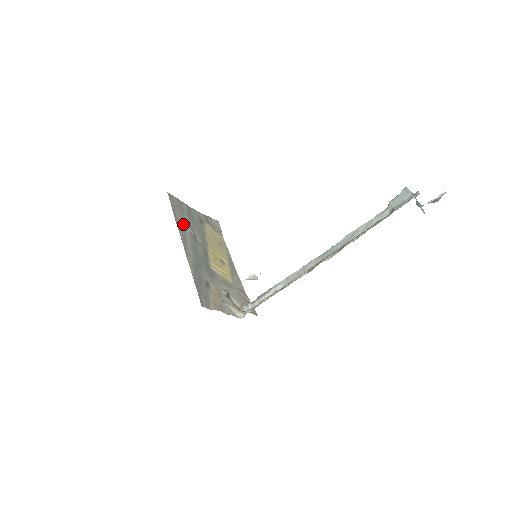
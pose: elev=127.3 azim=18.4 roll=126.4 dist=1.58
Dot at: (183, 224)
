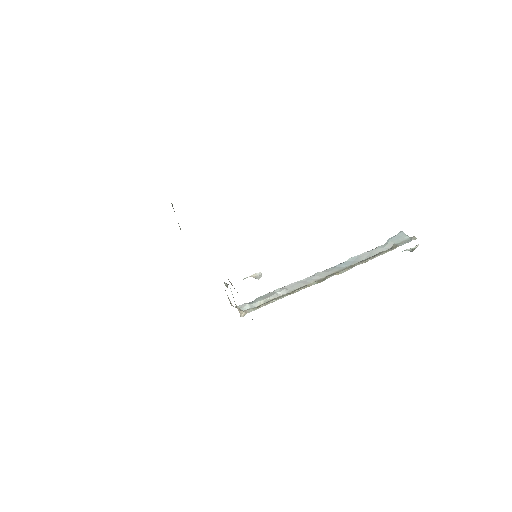
Dot at: occluded
